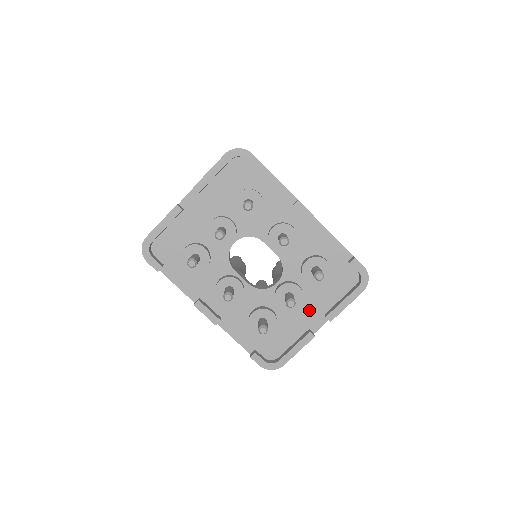
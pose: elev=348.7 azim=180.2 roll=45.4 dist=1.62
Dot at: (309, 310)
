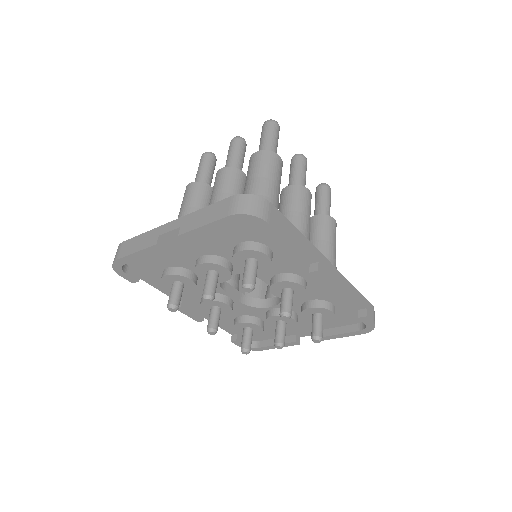
Dot at: (301, 326)
